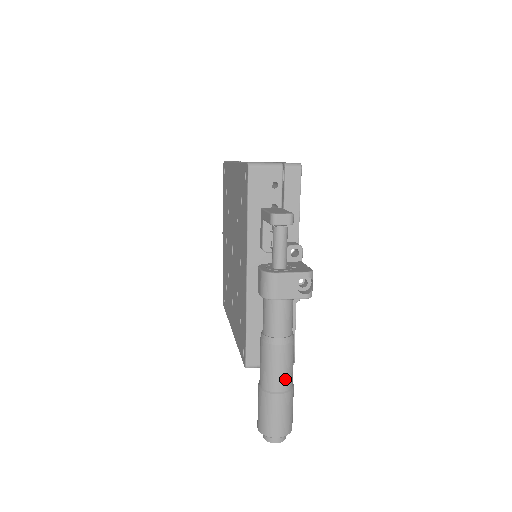
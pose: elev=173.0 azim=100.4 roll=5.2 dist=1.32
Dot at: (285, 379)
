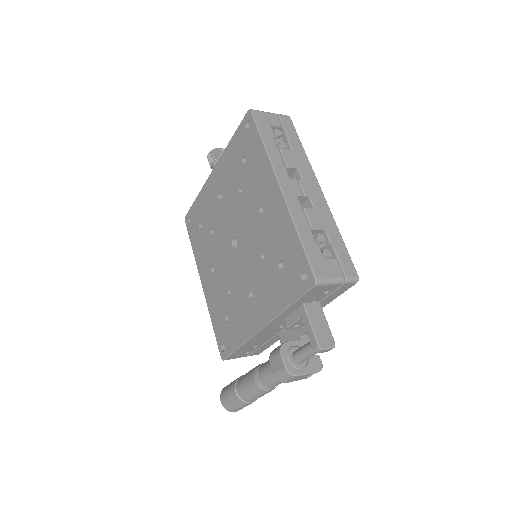
Dot at: occluded
